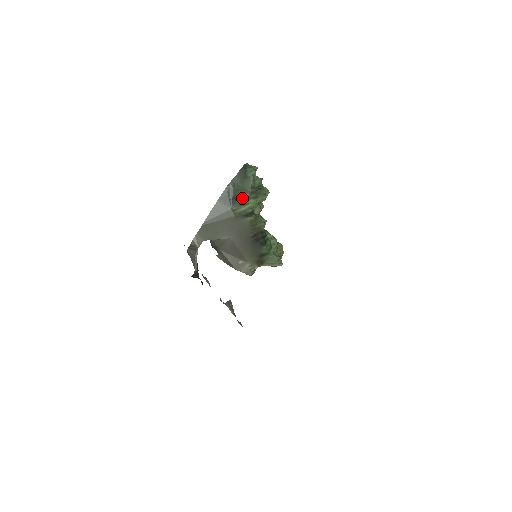
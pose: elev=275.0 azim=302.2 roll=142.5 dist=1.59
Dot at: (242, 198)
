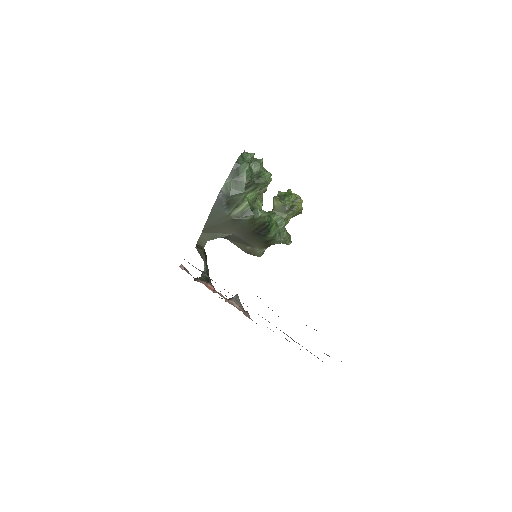
Dot at: (237, 201)
